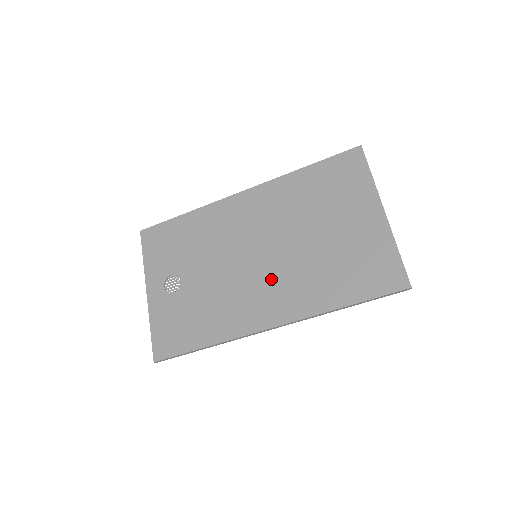
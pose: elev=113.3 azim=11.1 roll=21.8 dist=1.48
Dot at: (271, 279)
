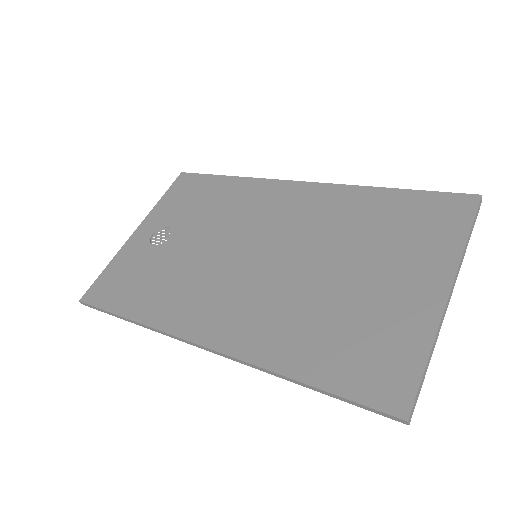
Dot at: (248, 290)
